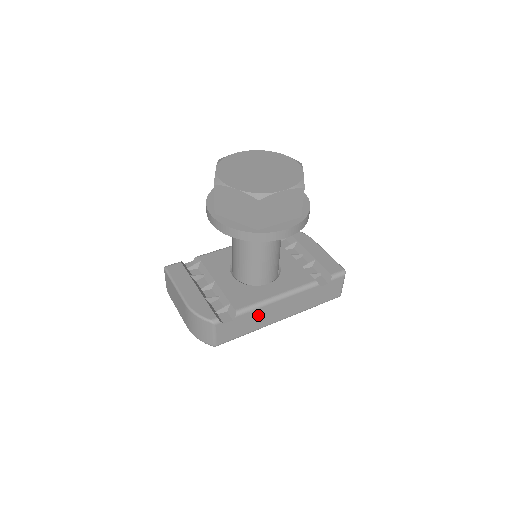
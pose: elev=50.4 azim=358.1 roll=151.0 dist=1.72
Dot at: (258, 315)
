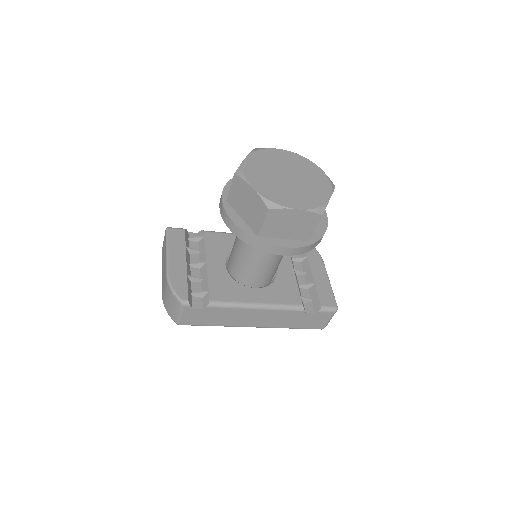
Dot at: (231, 314)
